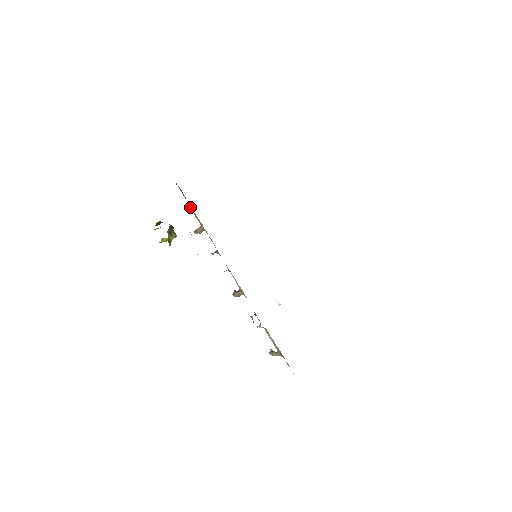
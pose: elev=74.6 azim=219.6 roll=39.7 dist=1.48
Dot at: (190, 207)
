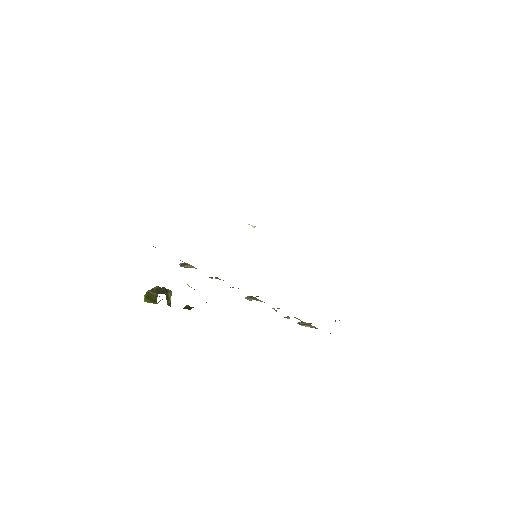
Dot at: occluded
